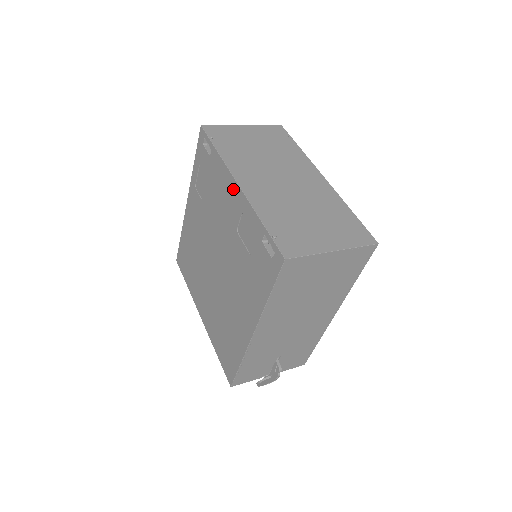
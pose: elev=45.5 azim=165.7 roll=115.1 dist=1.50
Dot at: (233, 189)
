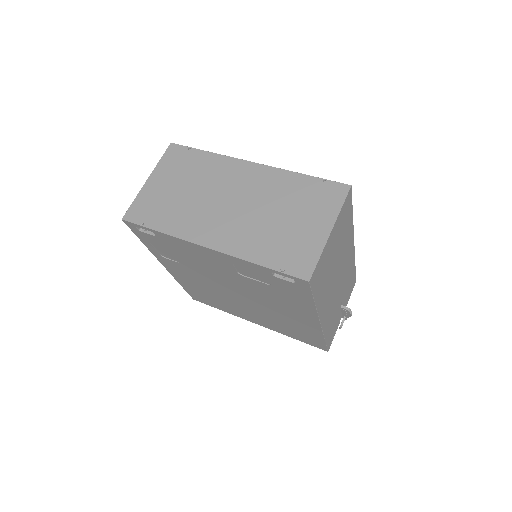
Dot at: (206, 252)
